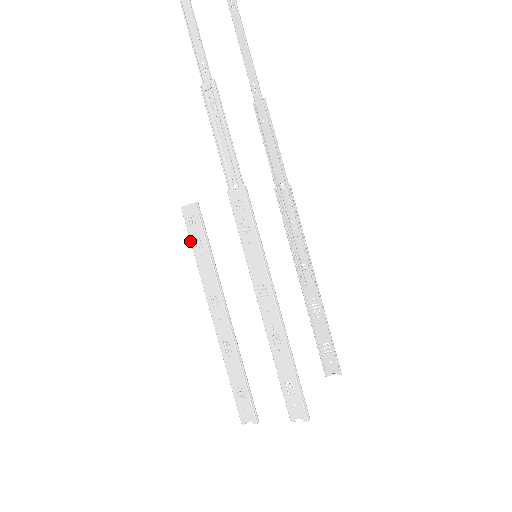
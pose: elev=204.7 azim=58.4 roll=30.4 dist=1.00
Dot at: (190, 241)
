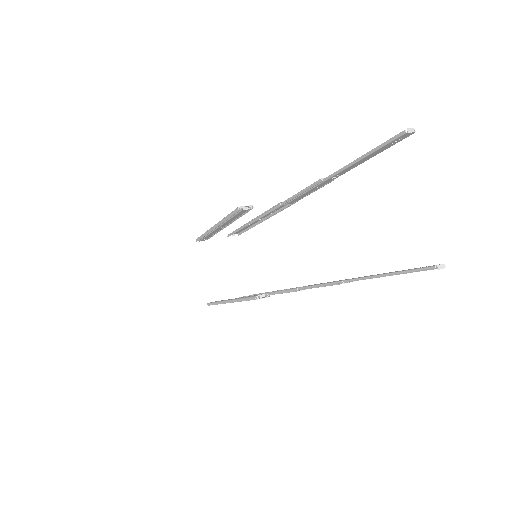
Dot at: occluded
